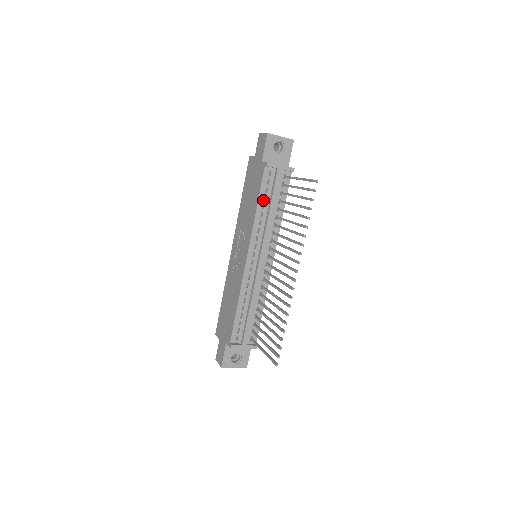
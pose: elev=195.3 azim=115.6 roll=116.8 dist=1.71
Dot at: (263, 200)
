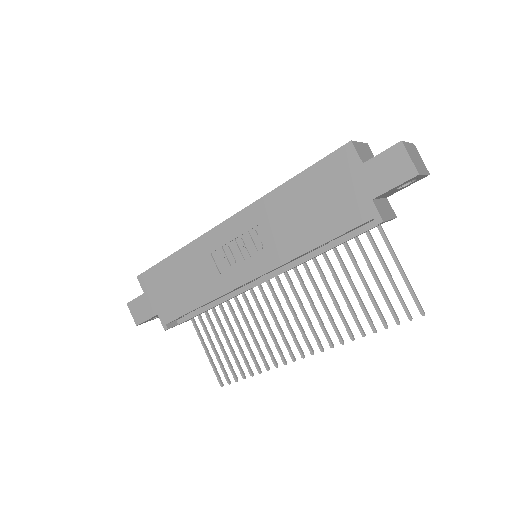
Dot at: occluded
